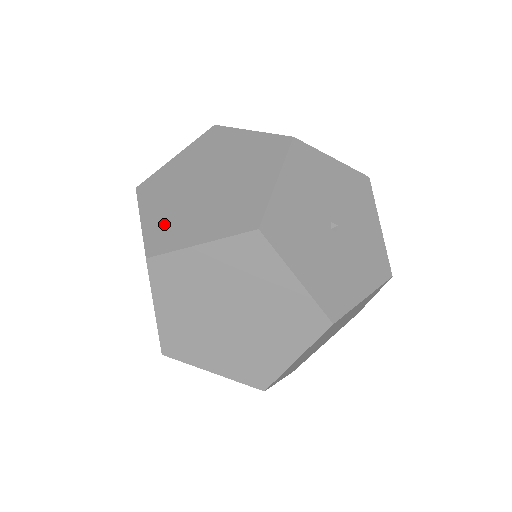
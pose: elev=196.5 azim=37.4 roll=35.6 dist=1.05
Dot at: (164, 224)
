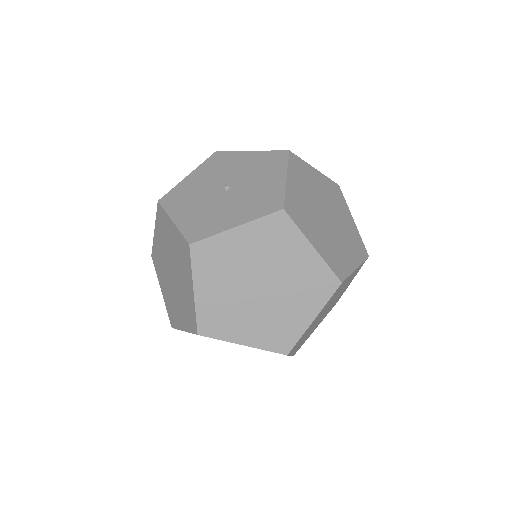
Dot at: (185, 314)
